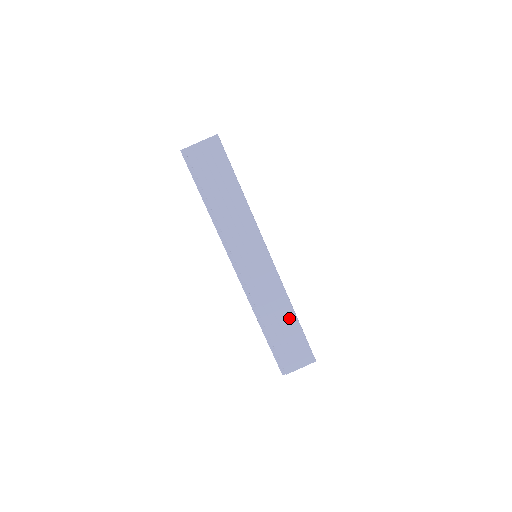
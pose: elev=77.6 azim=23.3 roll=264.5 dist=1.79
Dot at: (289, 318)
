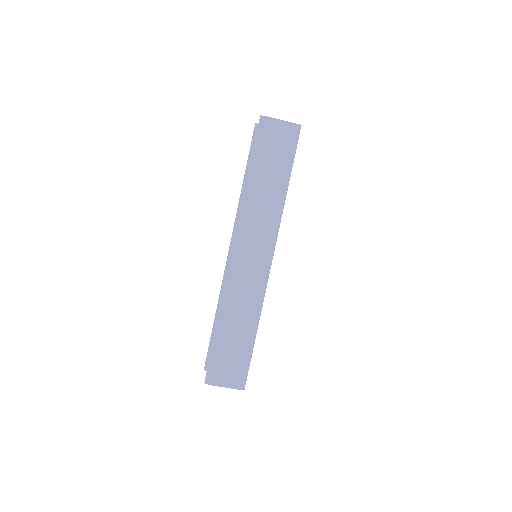
Dot at: (249, 332)
